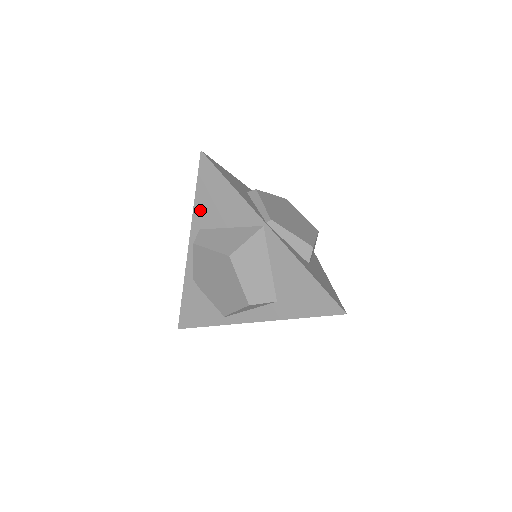
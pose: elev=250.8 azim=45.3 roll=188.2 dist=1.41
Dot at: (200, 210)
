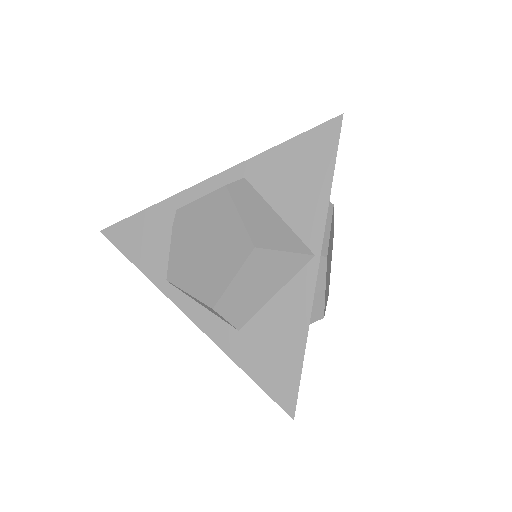
Dot at: (269, 162)
